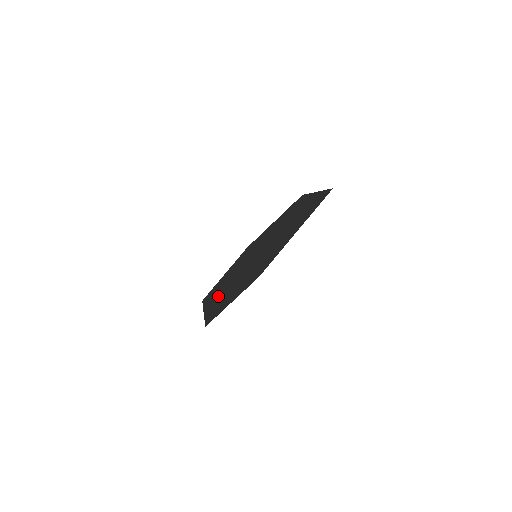
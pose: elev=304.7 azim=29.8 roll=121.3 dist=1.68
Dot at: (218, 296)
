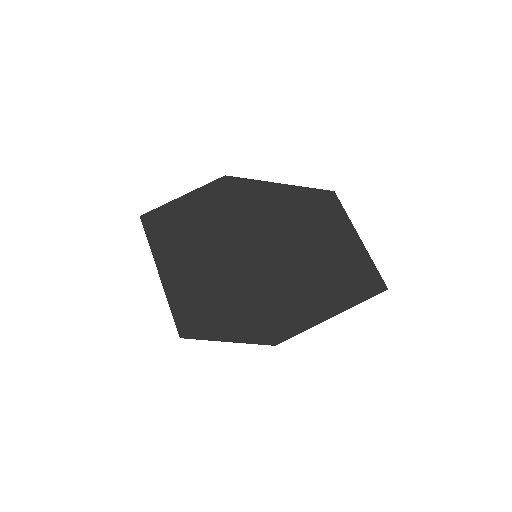
Dot at: (187, 270)
